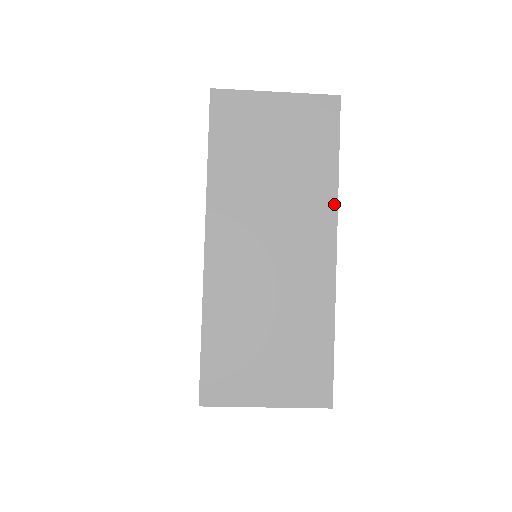
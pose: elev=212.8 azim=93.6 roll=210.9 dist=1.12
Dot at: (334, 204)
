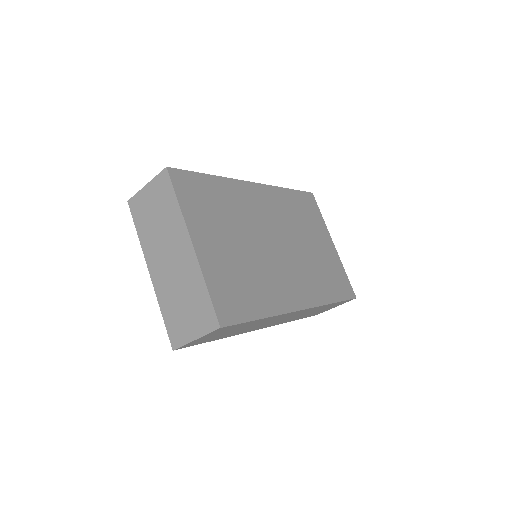
Dot at: (183, 221)
